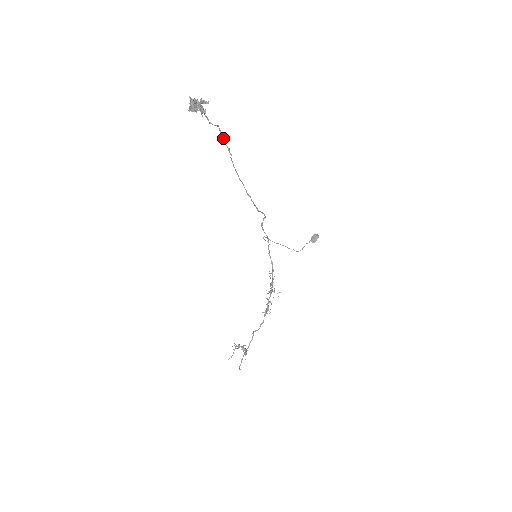
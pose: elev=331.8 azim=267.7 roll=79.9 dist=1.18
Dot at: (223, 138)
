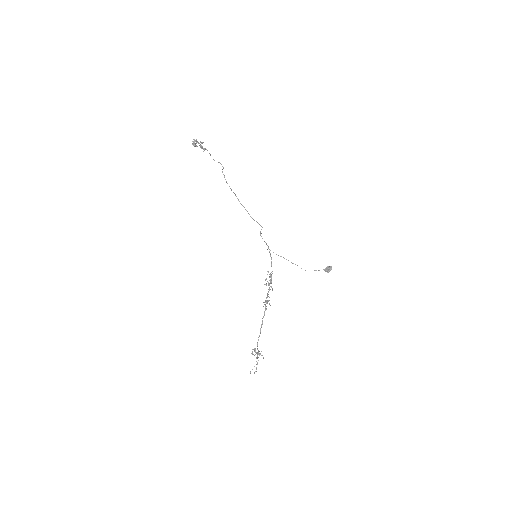
Dot at: occluded
